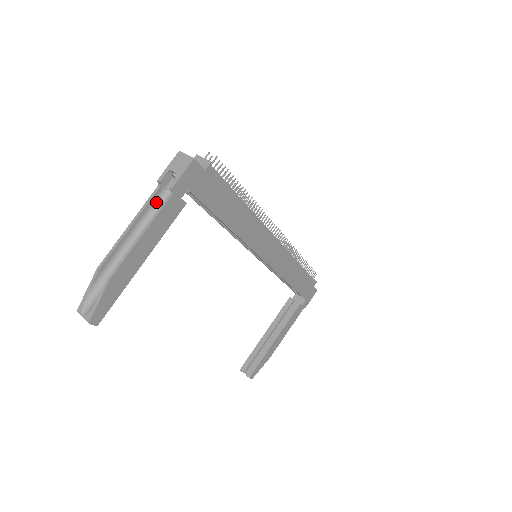
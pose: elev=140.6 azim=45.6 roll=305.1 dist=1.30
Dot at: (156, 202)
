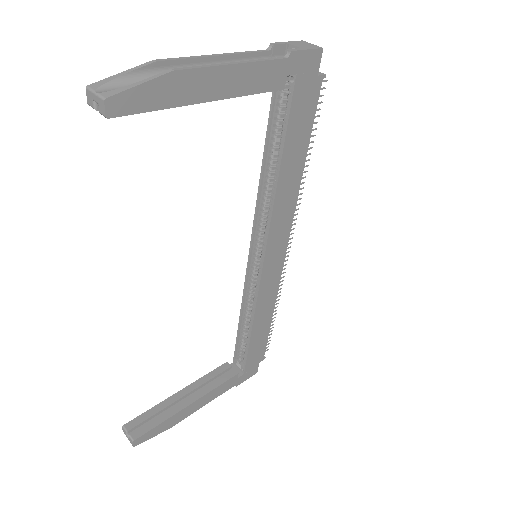
Dot at: occluded
